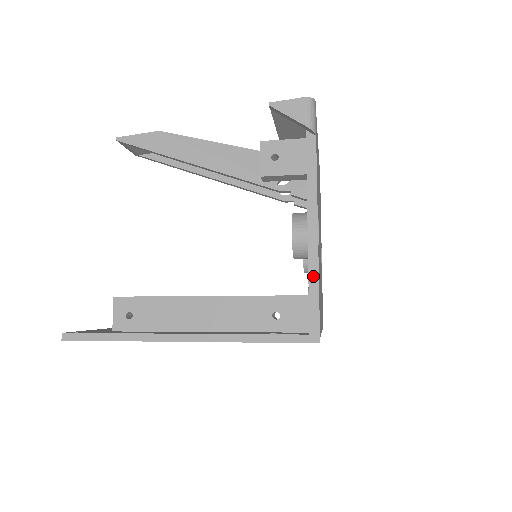
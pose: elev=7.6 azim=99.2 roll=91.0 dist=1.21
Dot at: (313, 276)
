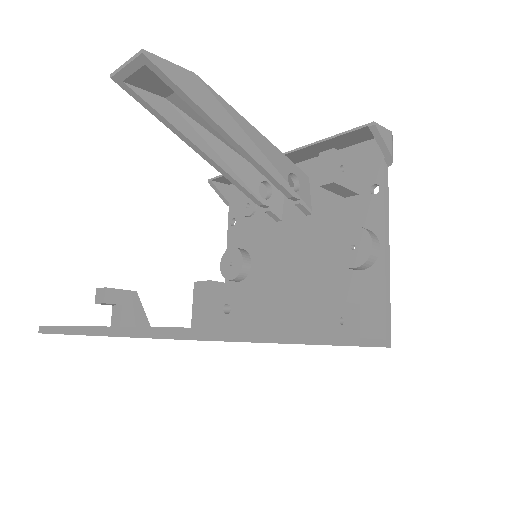
Dot at: (388, 287)
